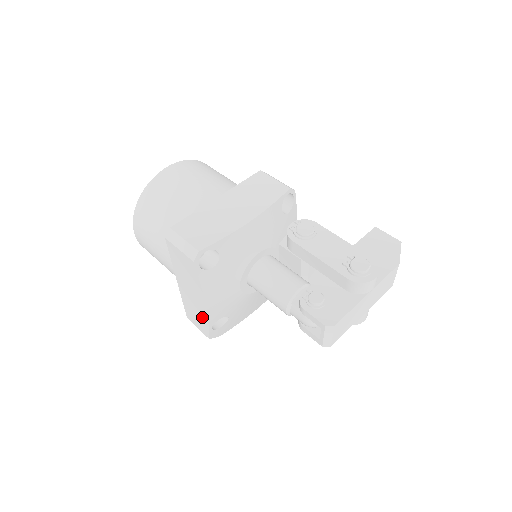
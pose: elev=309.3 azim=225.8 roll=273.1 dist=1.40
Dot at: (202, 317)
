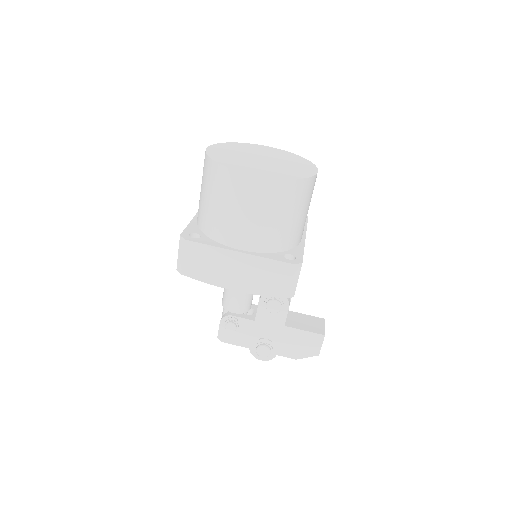
Dot at: occluded
